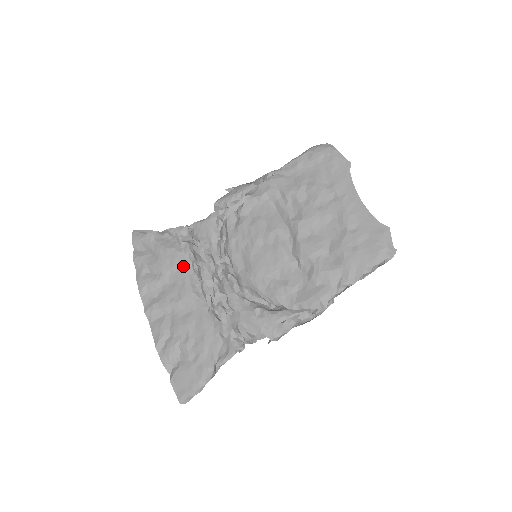
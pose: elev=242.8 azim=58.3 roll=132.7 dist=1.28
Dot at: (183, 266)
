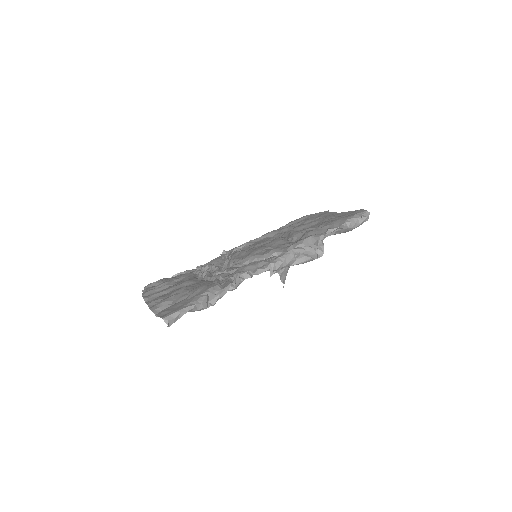
Dot at: (189, 275)
